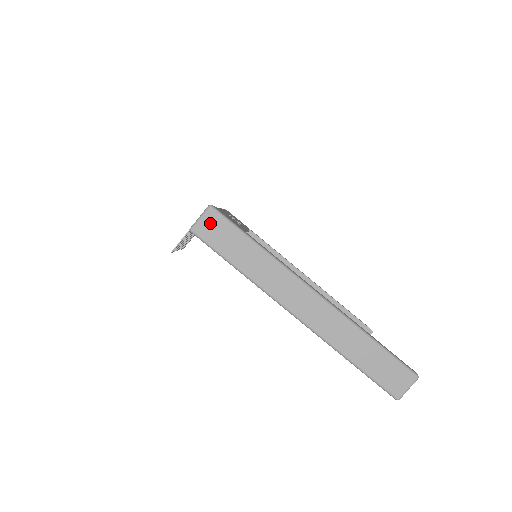
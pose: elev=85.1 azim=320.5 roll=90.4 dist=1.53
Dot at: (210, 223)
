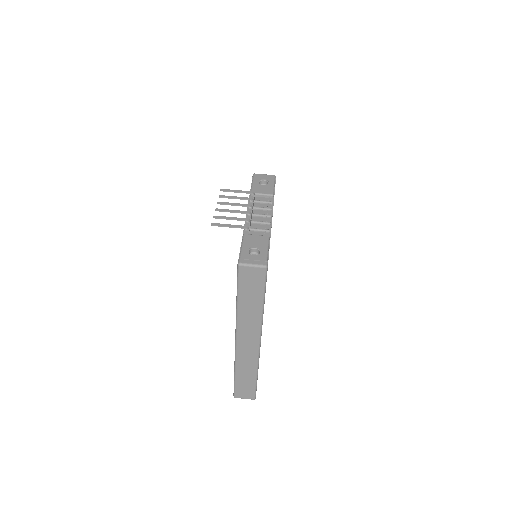
Dot at: (254, 274)
